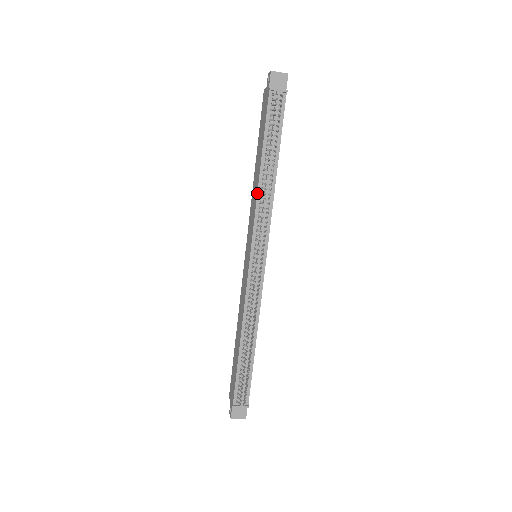
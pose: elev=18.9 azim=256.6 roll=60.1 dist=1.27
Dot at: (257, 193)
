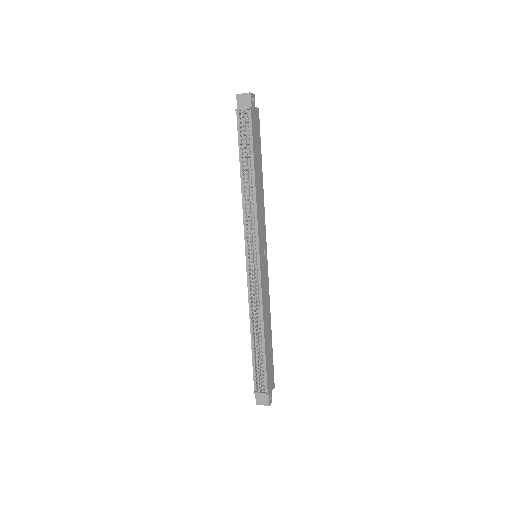
Dot at: (242, 200)
